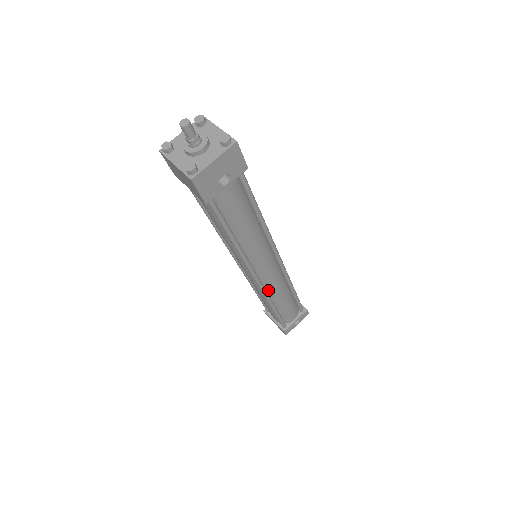
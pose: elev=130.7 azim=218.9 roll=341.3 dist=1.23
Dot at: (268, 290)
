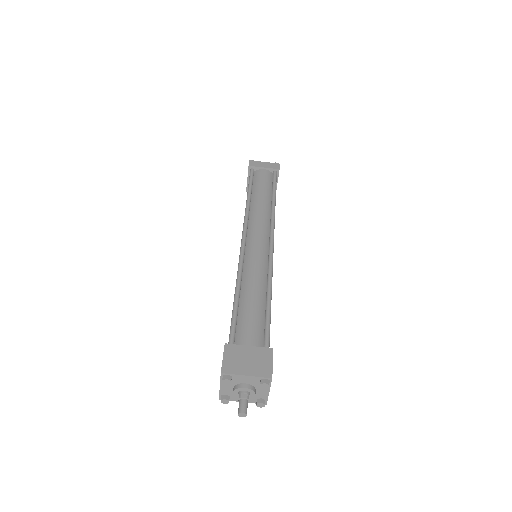
Dot at: occluded
